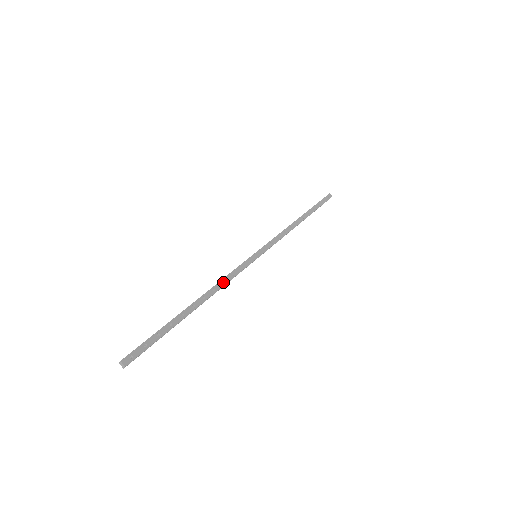
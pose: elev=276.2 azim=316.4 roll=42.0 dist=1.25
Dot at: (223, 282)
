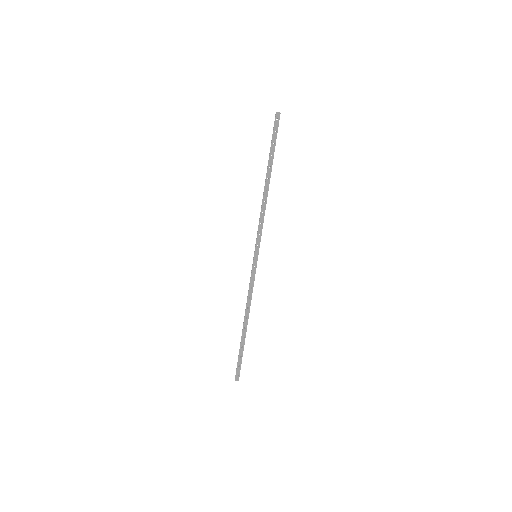
Dot at: (249, 296)
